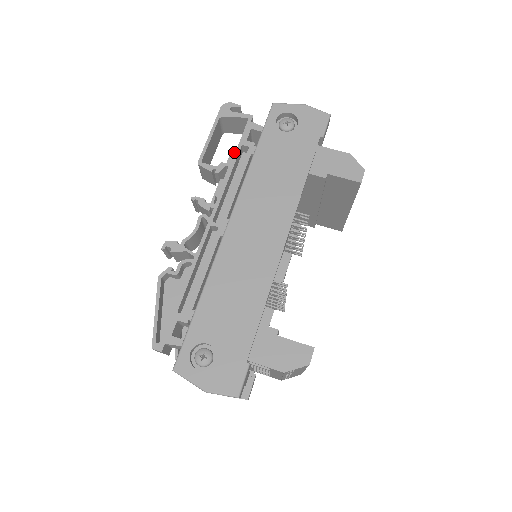
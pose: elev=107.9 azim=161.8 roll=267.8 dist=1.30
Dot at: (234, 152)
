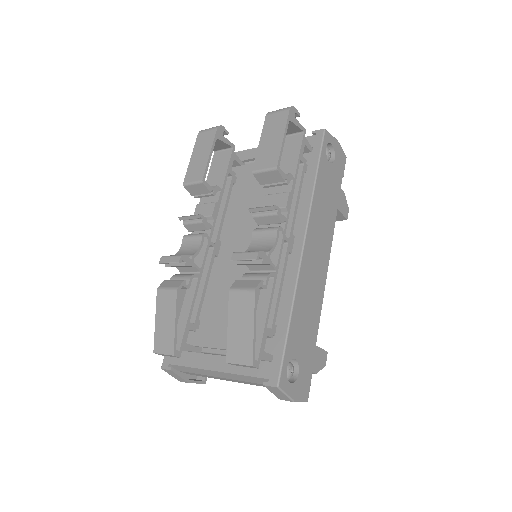
Dot at: (221, 125)
